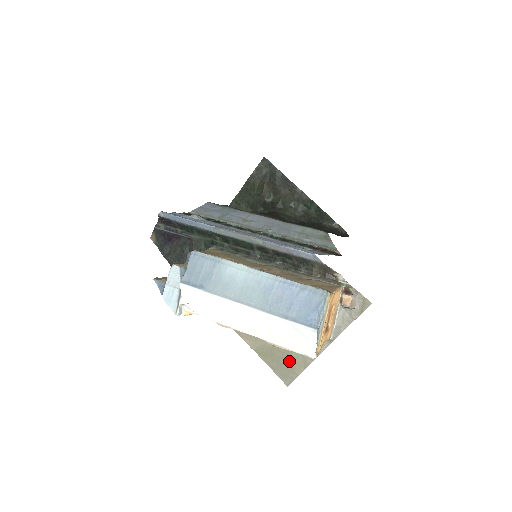
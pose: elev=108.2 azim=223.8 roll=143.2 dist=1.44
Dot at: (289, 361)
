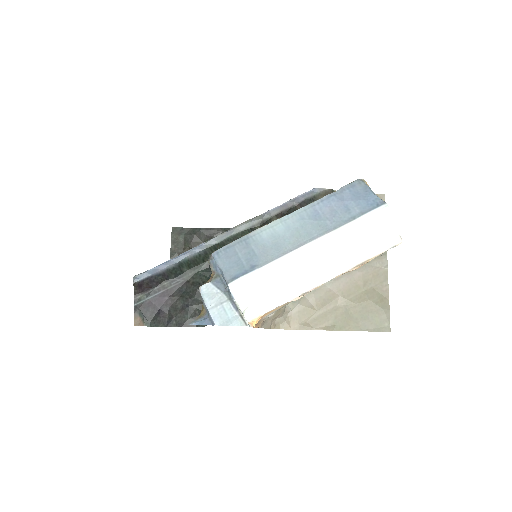
Dot at: (371, 306)
